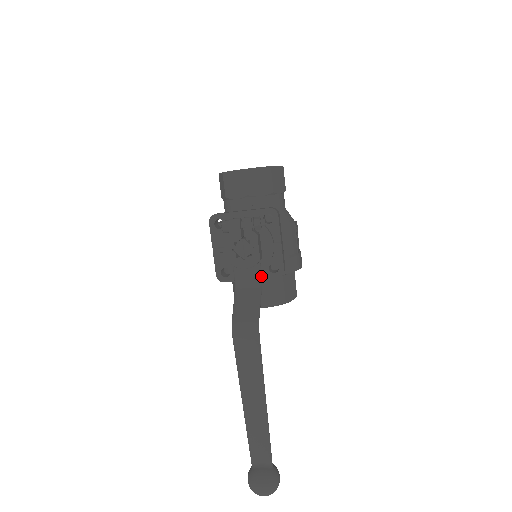
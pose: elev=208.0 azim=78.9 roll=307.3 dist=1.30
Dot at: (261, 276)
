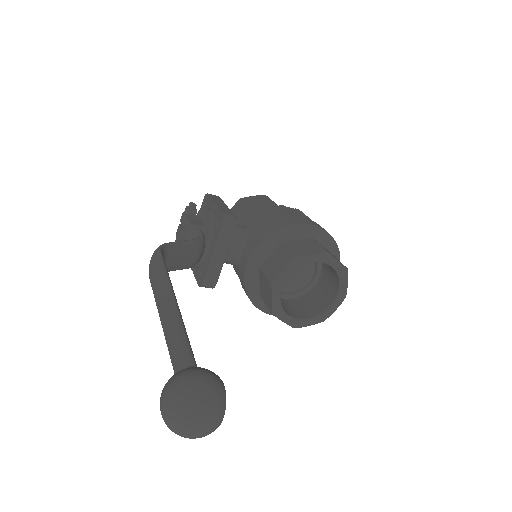
Dot at: (201, 235)
